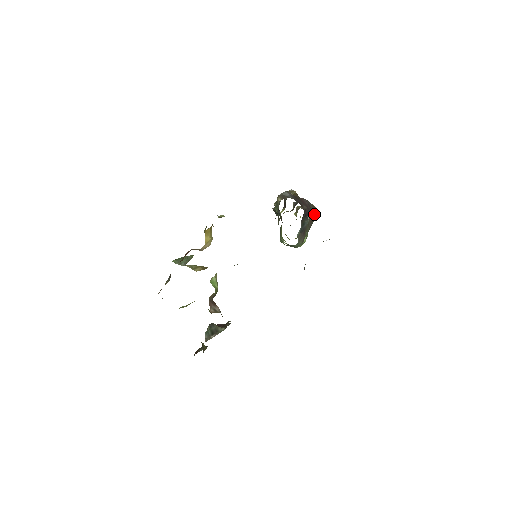
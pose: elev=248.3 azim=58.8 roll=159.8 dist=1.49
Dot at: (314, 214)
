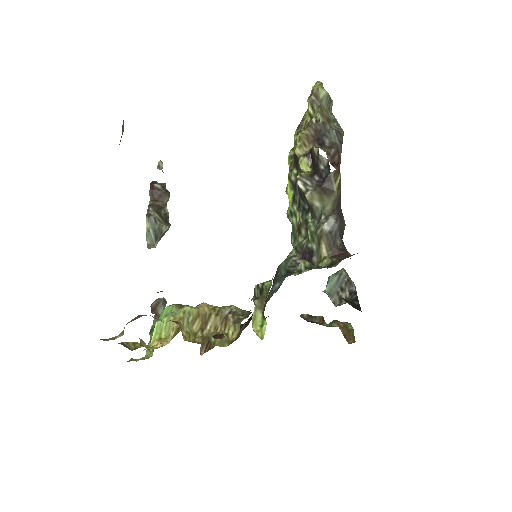
Dot at: occluded
